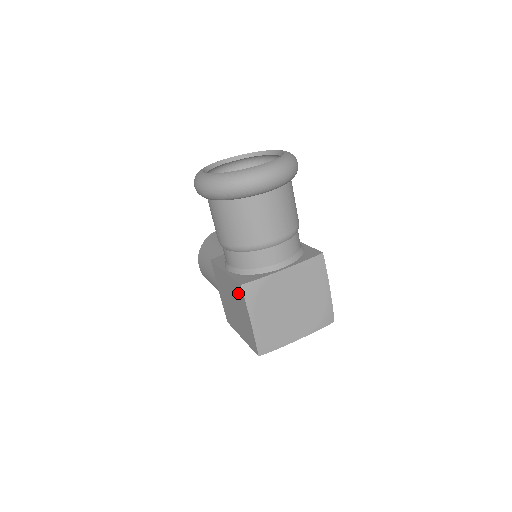
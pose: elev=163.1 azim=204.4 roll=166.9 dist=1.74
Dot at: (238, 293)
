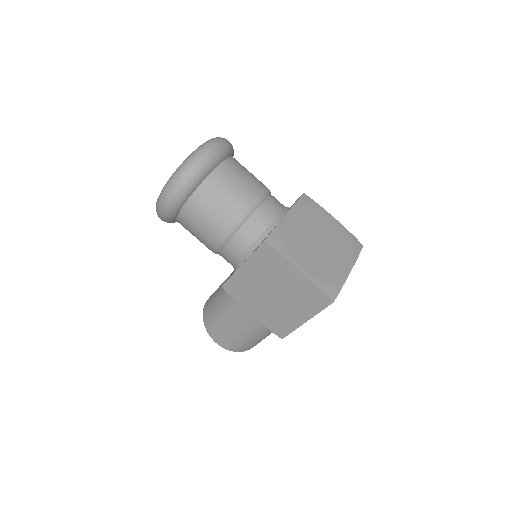
Dot at: (267, 260)
